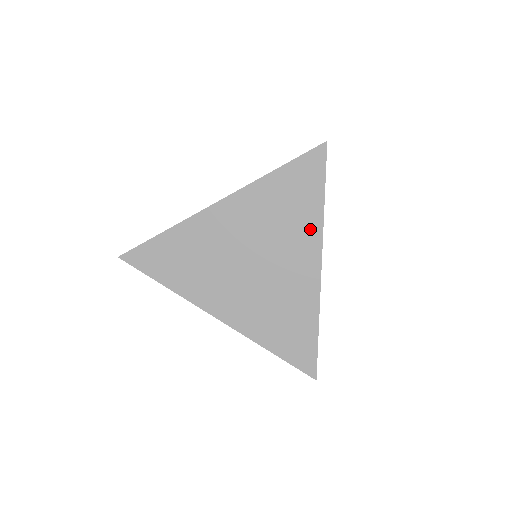
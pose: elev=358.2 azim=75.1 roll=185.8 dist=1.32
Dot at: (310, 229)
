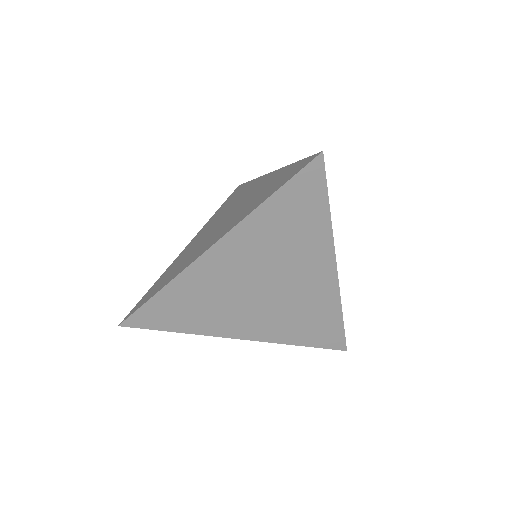
Dot at: (319, 243)
